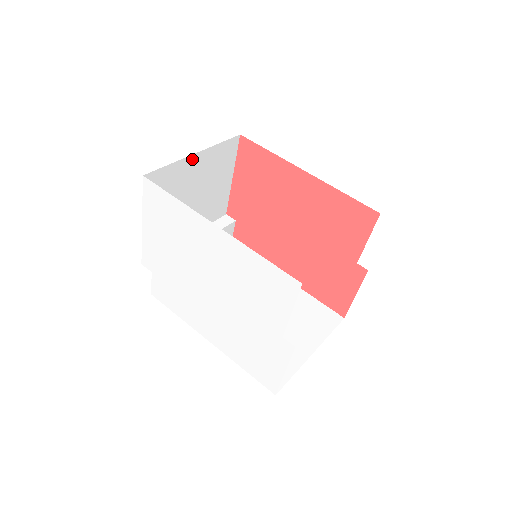
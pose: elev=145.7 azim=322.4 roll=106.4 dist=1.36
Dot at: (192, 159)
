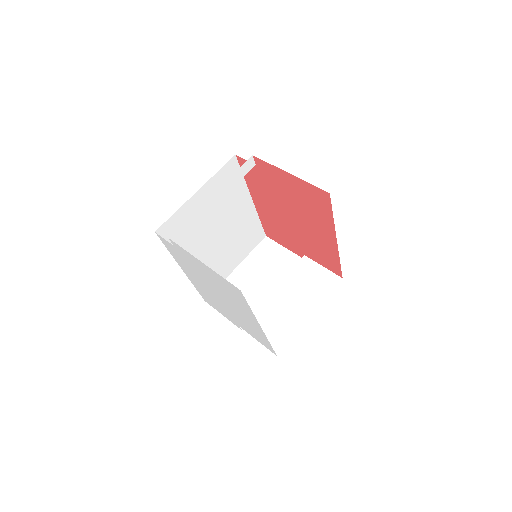
Dot at: occluded
